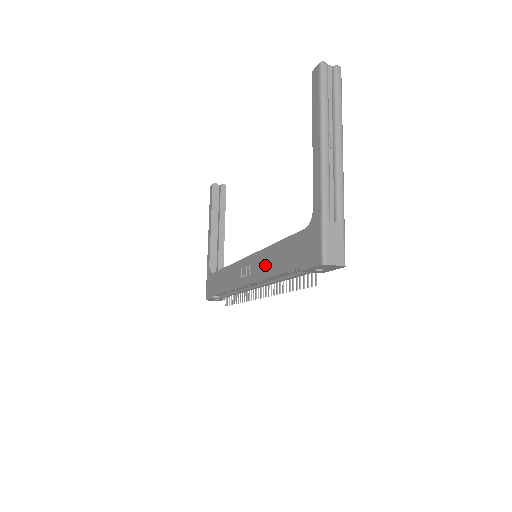
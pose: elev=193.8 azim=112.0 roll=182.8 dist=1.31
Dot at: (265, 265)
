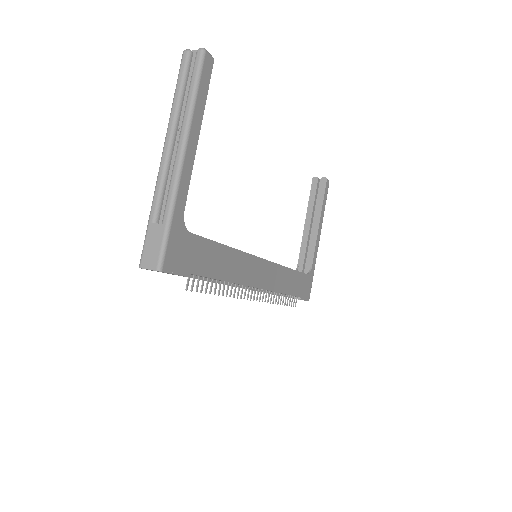
Dot at: occluded
